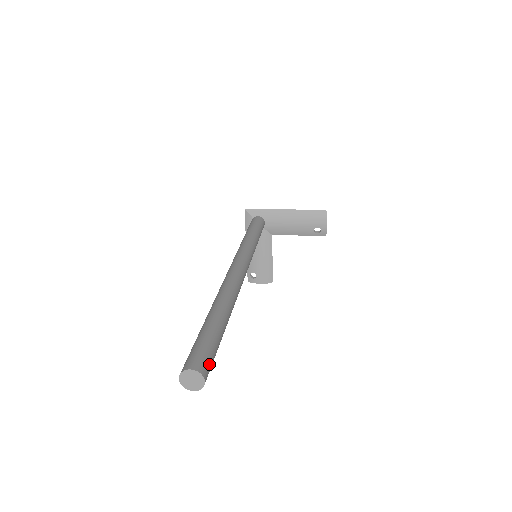
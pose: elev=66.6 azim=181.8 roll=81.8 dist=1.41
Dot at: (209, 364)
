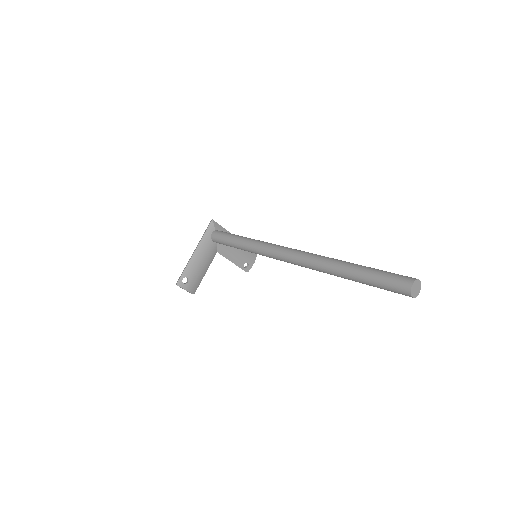
Dot at: occluded
